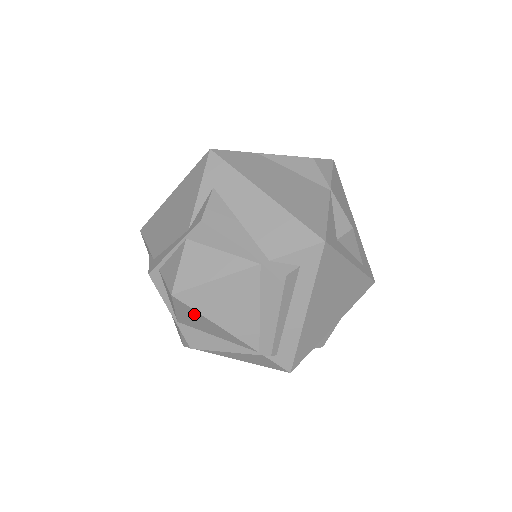
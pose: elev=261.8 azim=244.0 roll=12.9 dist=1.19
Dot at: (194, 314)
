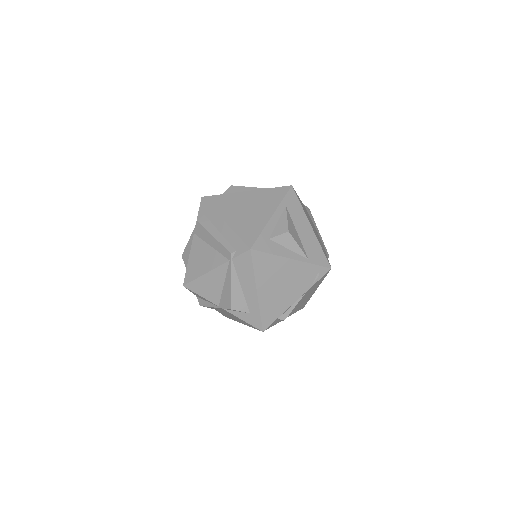
Dot at: (199, 284)
